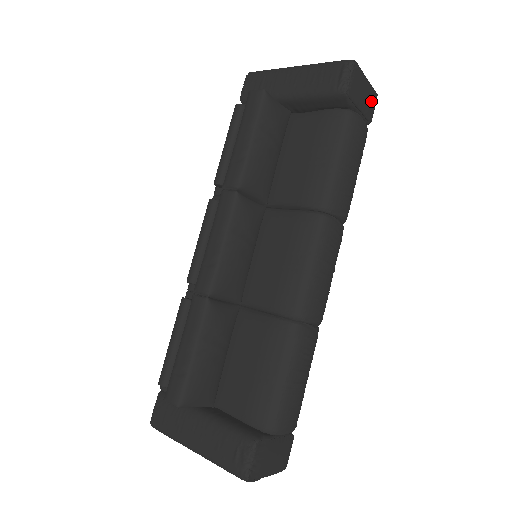
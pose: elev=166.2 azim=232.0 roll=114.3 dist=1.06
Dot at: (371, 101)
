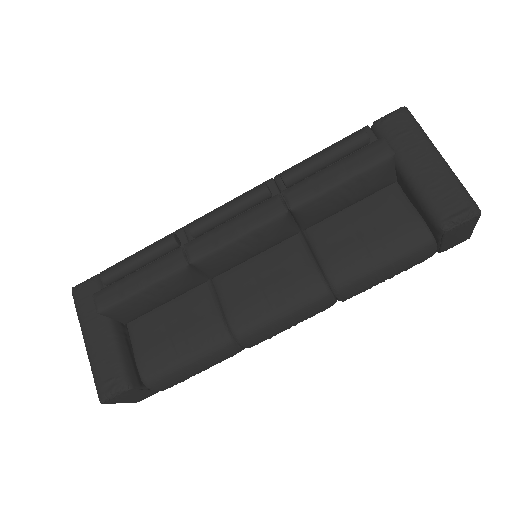
Dot at: (458, 242)
